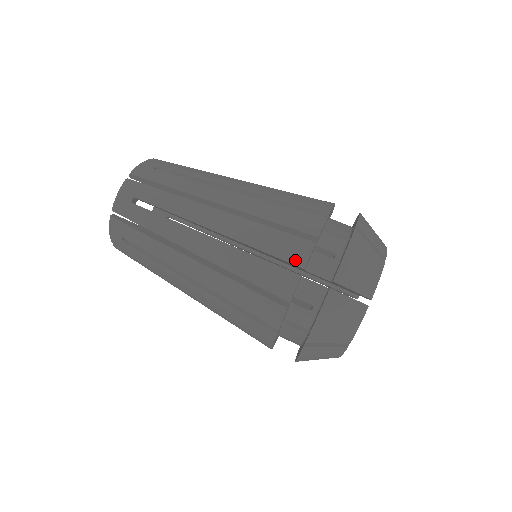
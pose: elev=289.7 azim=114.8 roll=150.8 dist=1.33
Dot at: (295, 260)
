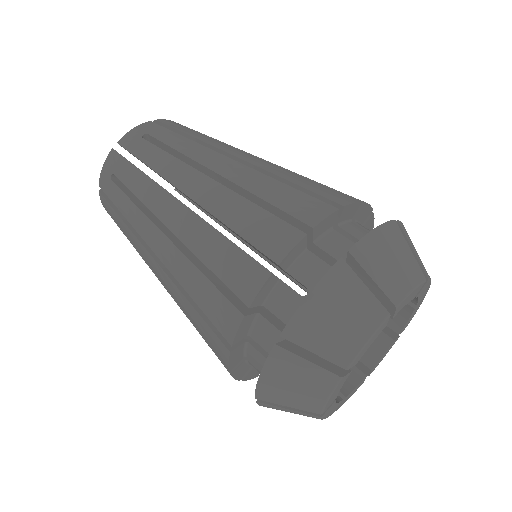
Dot at: (305, 217)
